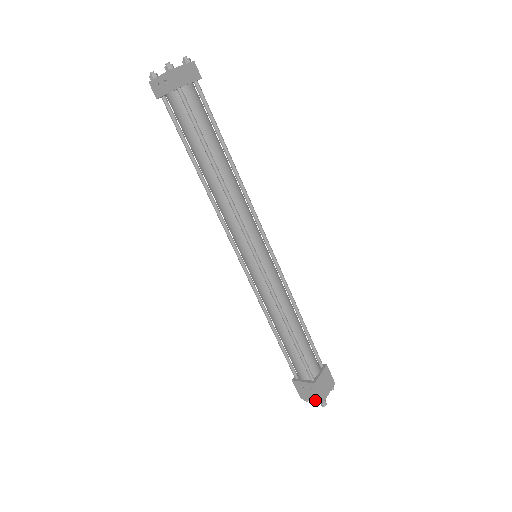
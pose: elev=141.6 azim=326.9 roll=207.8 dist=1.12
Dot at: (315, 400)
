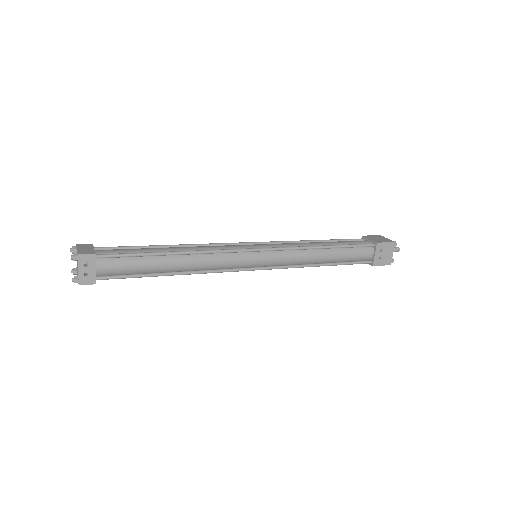
Dot at: (392, 250)
